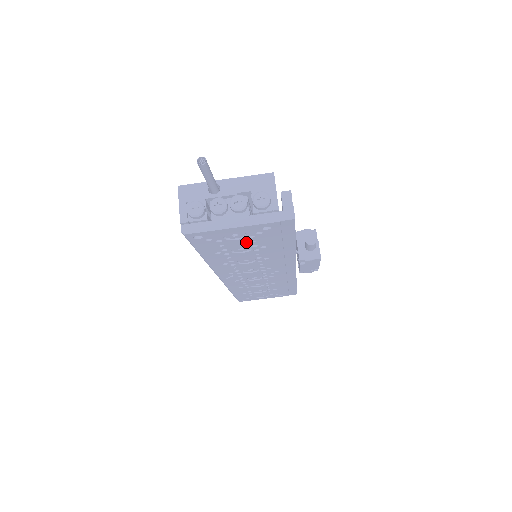
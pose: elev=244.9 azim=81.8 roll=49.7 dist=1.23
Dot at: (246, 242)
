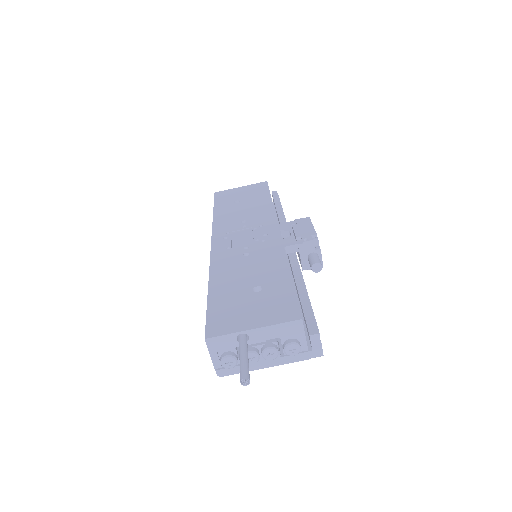
Dot at: occluded
